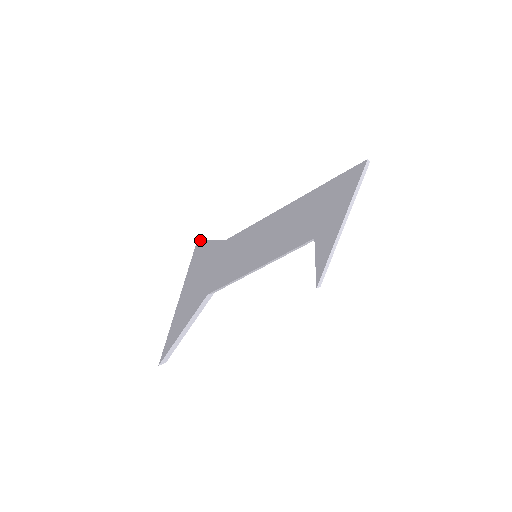
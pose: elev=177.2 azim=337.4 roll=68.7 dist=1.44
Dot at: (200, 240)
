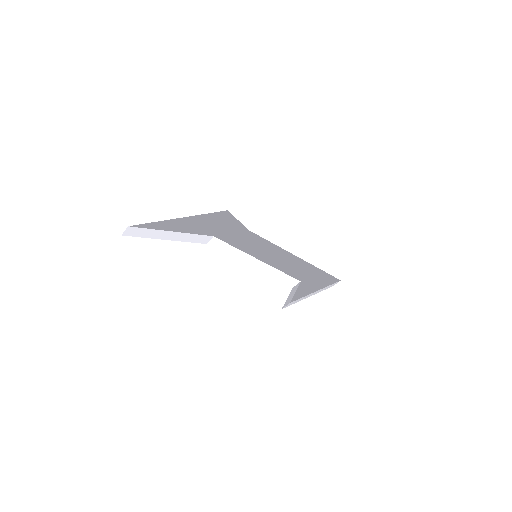
Dot at: occluded
